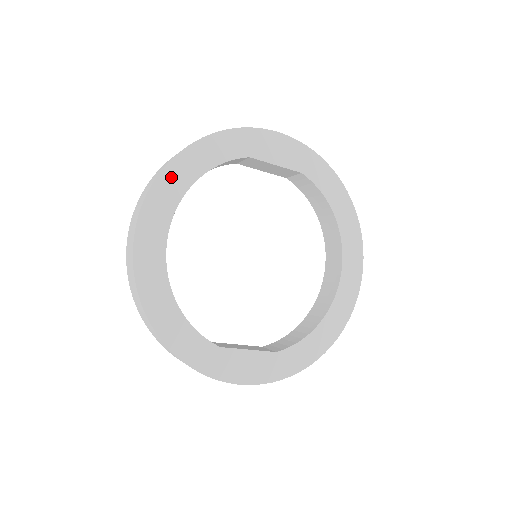
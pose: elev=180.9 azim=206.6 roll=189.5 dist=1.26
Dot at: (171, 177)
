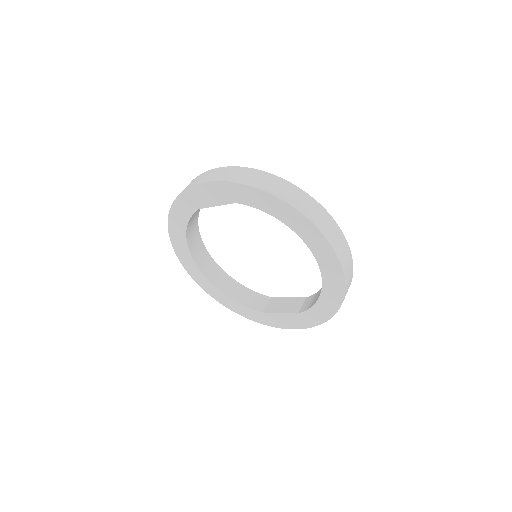
Dot at: (175, 238)
